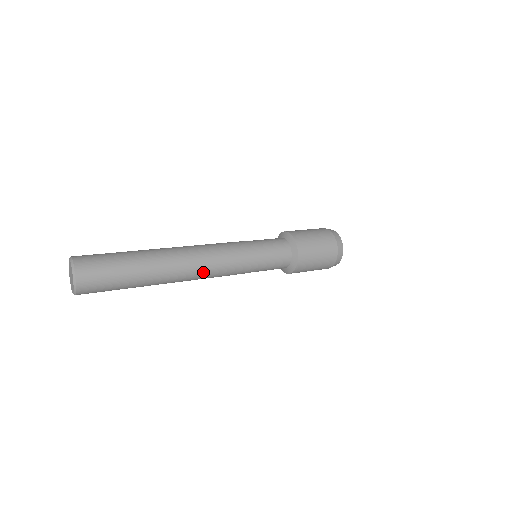
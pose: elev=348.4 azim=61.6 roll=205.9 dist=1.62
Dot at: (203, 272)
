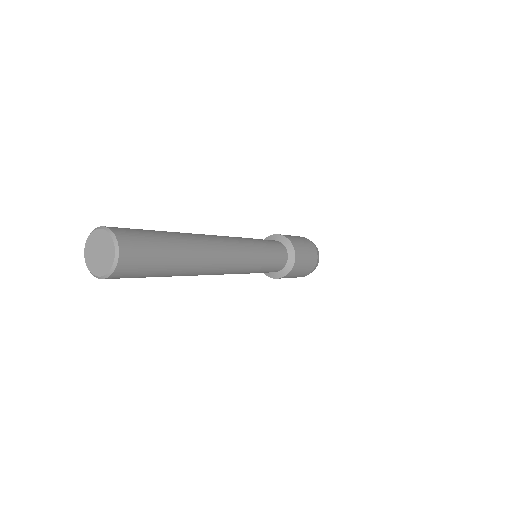
Dot at: (227, 246)
